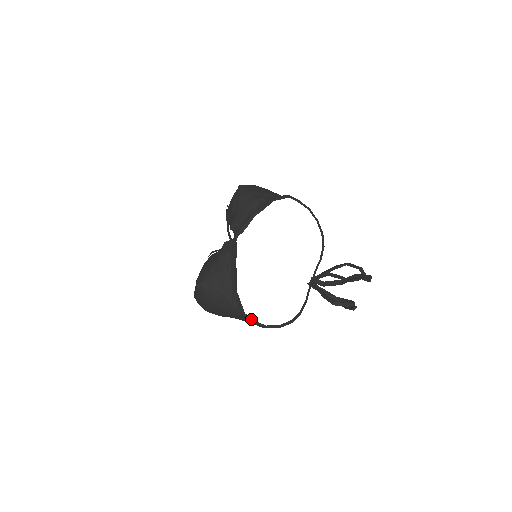
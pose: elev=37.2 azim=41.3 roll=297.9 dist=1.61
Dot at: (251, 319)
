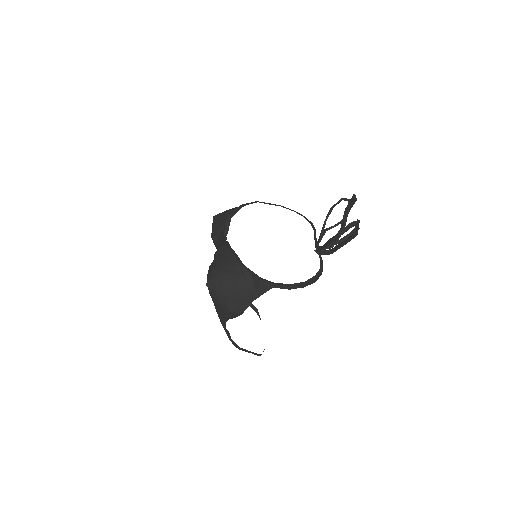
Dot at: (271, 282)
